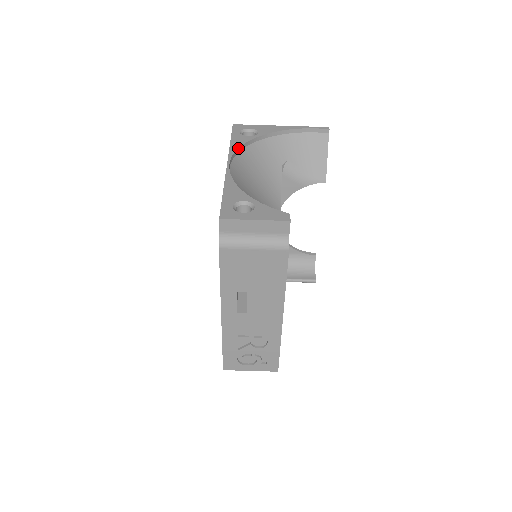
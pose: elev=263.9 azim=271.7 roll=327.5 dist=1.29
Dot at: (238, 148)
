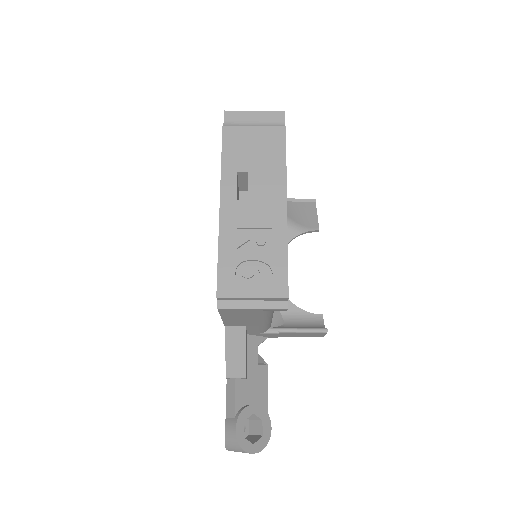
Dot at: occluded
